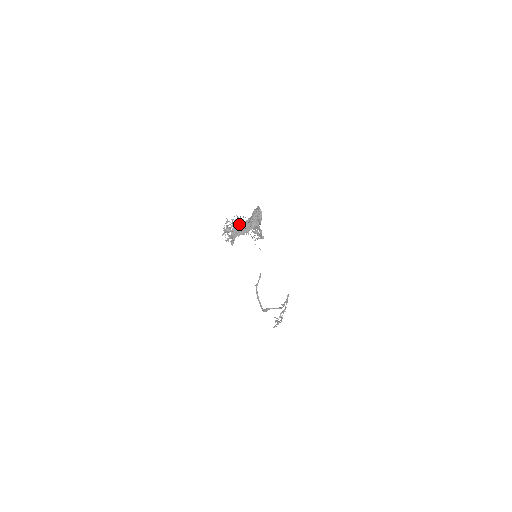
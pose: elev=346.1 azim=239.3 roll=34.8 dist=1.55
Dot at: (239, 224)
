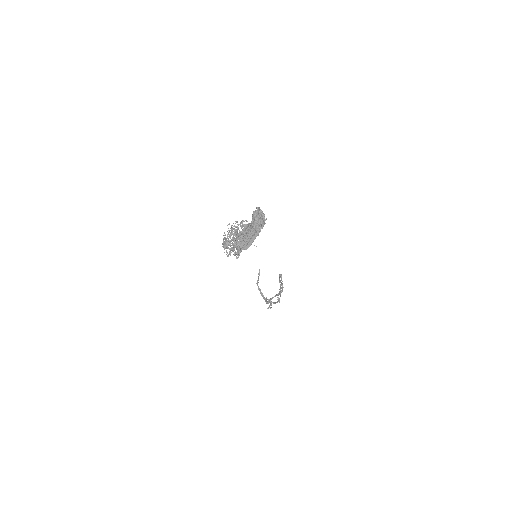
Dot at: (243, 234)
